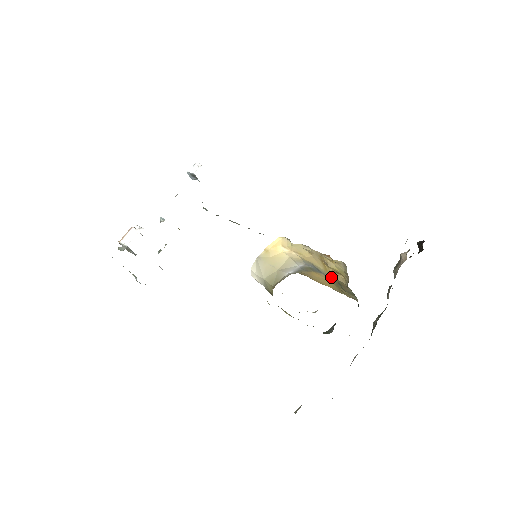
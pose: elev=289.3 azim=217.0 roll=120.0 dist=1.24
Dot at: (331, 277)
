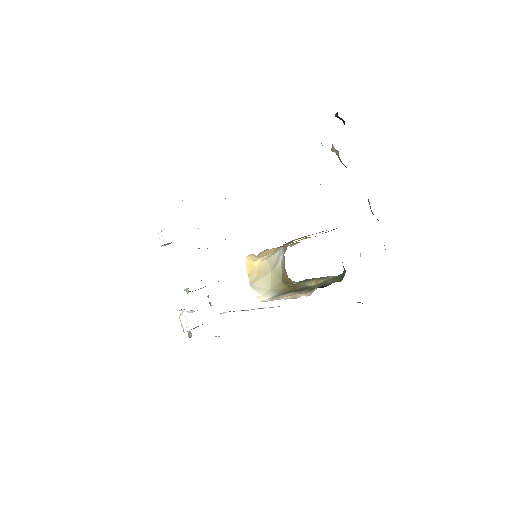
Dot at: occluded
